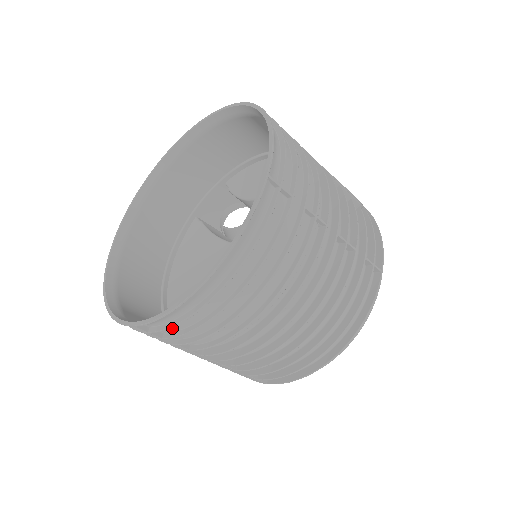
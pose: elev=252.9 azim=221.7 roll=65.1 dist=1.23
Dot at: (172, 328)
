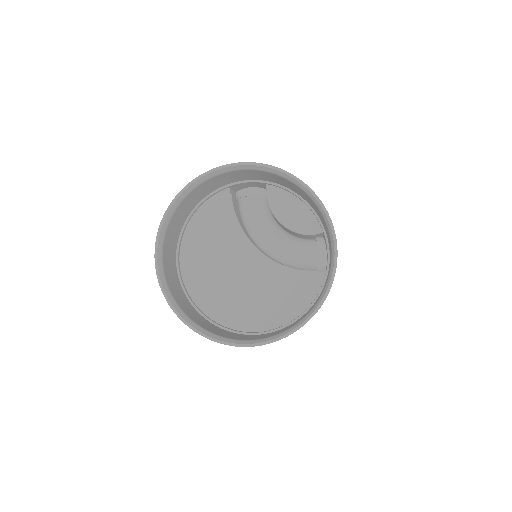
Dot at: occluded
